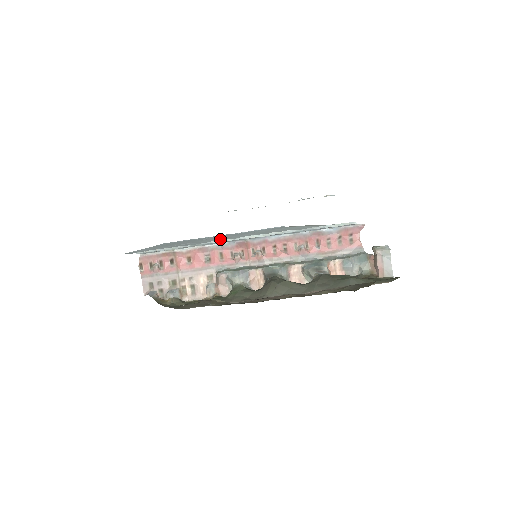
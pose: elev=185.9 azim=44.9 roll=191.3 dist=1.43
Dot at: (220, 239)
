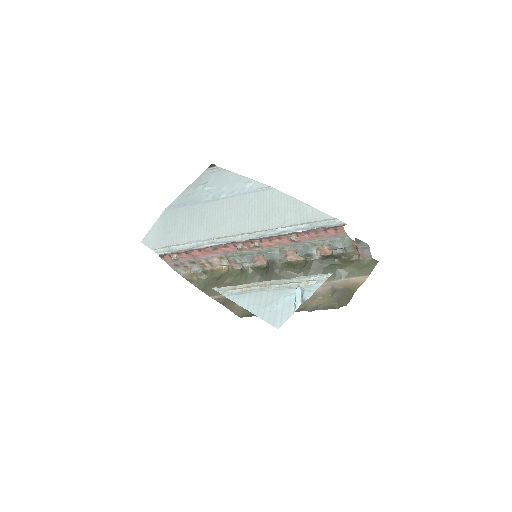
Dot at: (219, 222)
